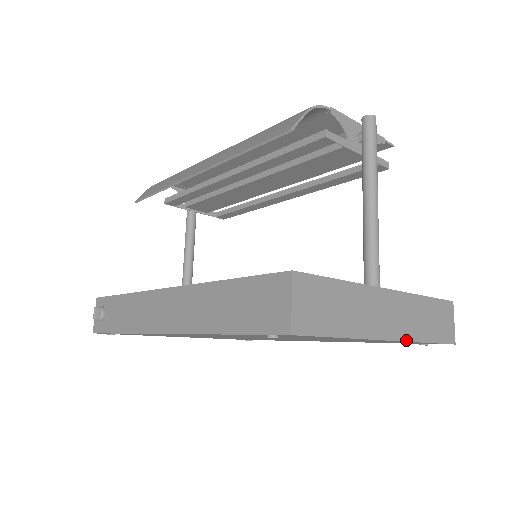
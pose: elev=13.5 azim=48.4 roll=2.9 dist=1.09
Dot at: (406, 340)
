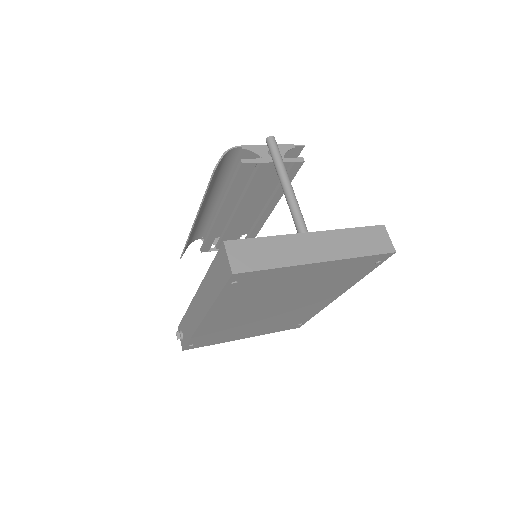
Dot at: (338, 259)
